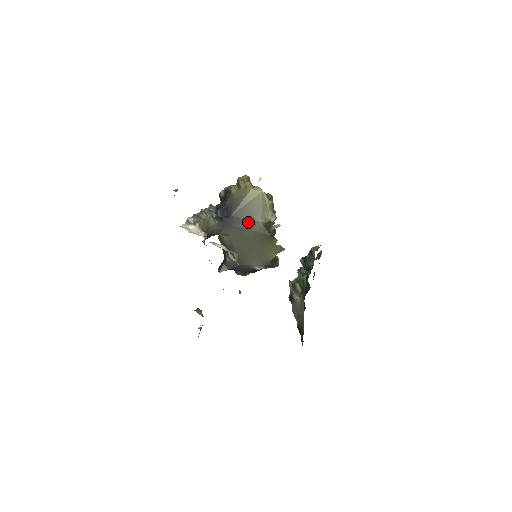
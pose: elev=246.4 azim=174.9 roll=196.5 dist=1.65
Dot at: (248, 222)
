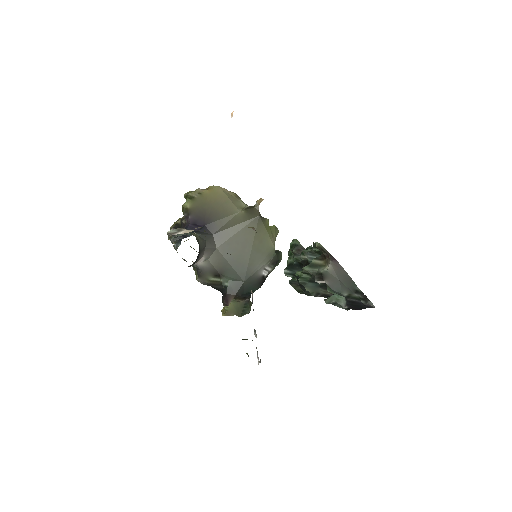
Dot at: (227, 220)
